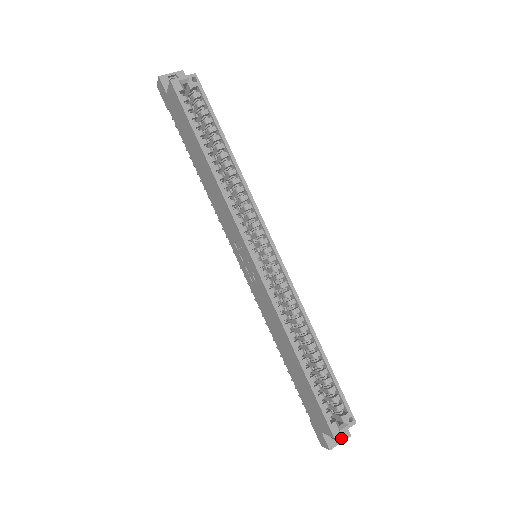
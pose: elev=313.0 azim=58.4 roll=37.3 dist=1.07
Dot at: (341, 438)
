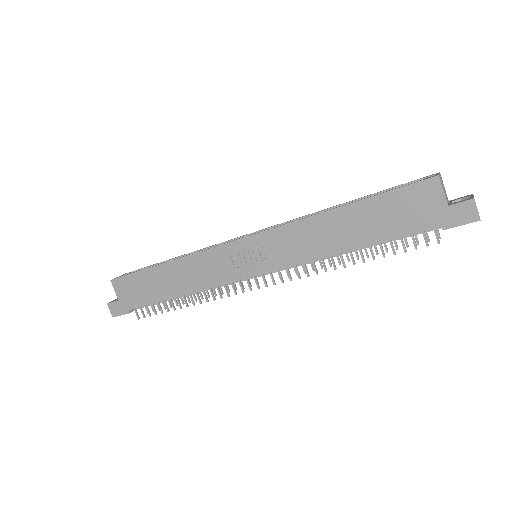
Dot at: occluded
